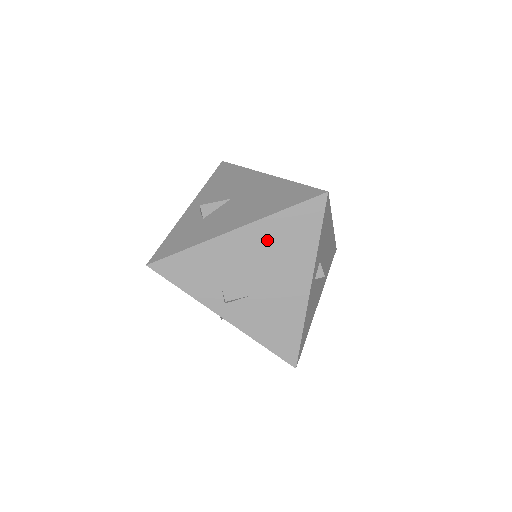
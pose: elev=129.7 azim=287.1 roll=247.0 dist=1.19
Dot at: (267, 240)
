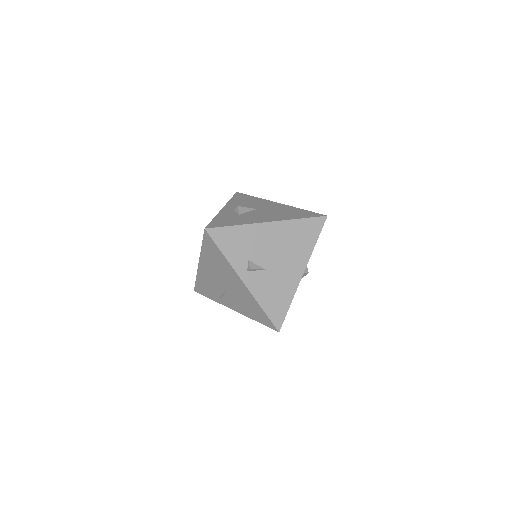
Dot at: (286, 235)
